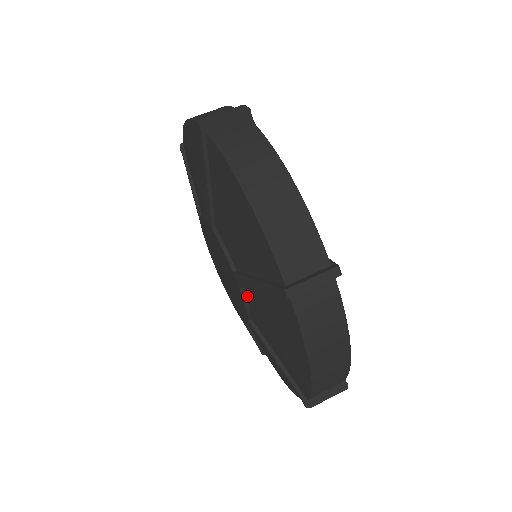
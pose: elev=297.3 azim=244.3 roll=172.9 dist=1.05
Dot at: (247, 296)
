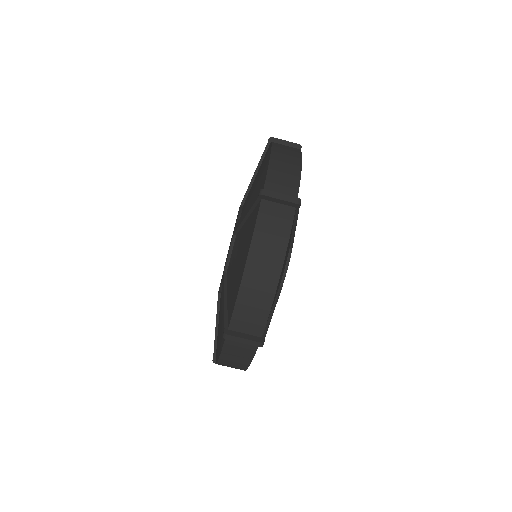
Dot at: occluded
